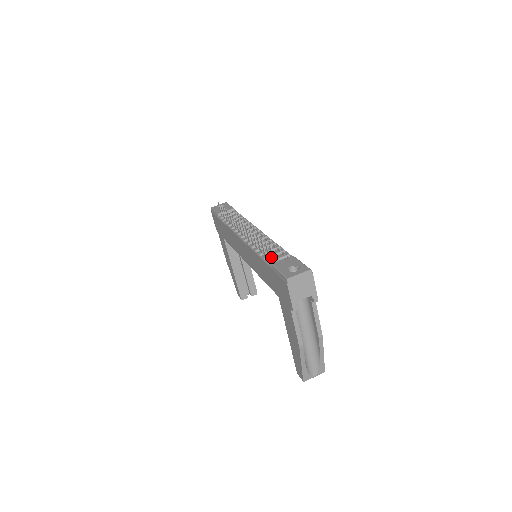
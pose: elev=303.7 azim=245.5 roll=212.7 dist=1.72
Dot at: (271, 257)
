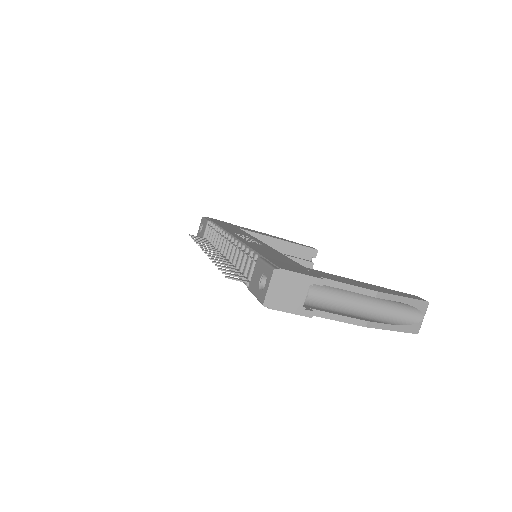
Dot at: (247, 273)
